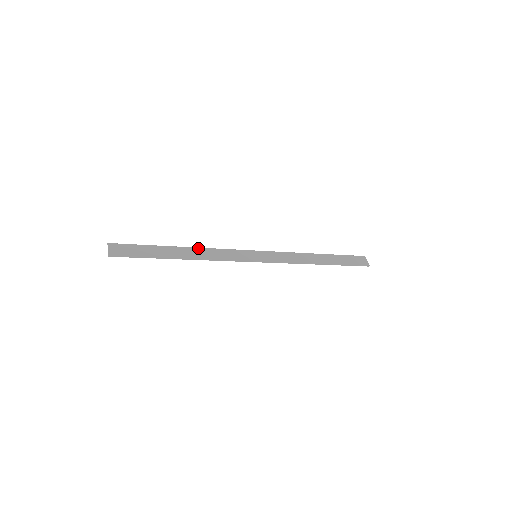
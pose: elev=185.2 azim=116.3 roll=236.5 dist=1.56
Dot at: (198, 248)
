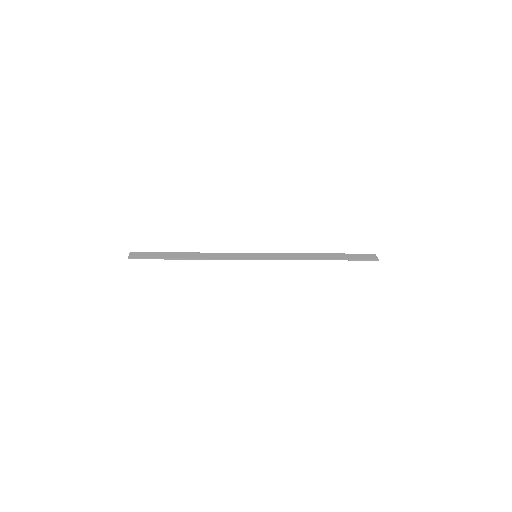
Dot at: (203, 253)
